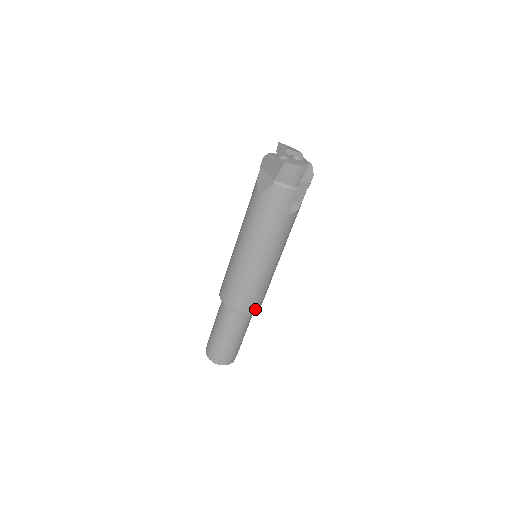
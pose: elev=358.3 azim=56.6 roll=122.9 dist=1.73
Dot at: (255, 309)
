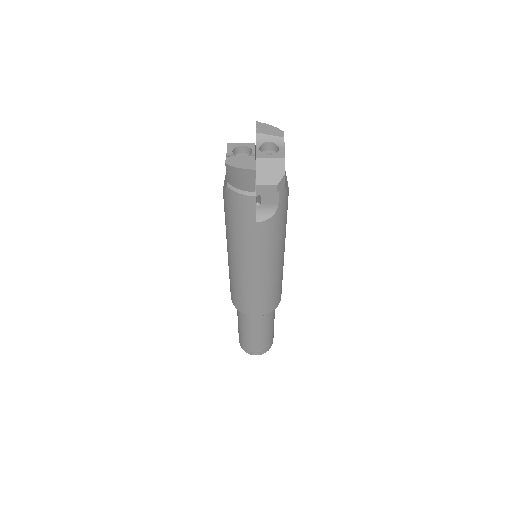
Dot at: (261, 313)
